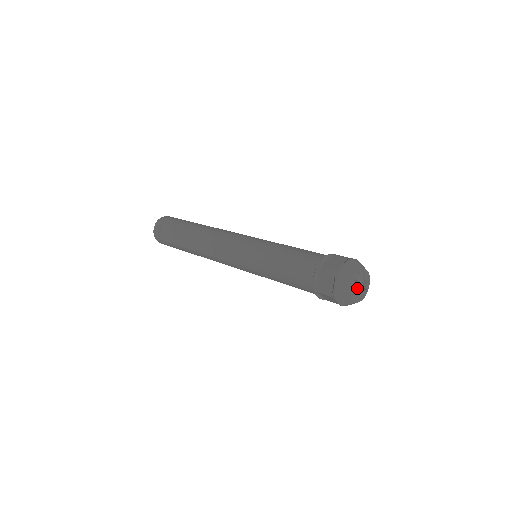
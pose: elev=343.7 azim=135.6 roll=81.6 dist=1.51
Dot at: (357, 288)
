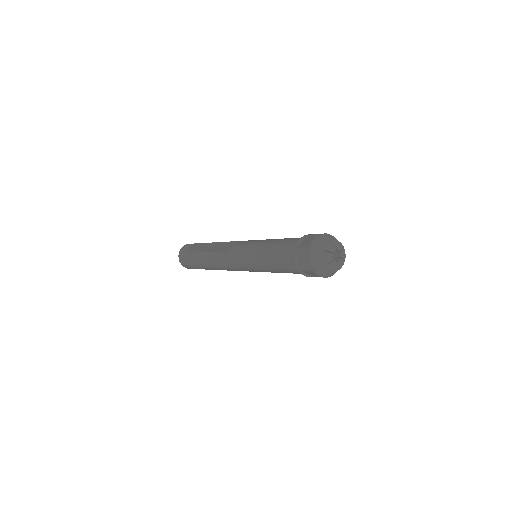
Dot at: (332, 248)
